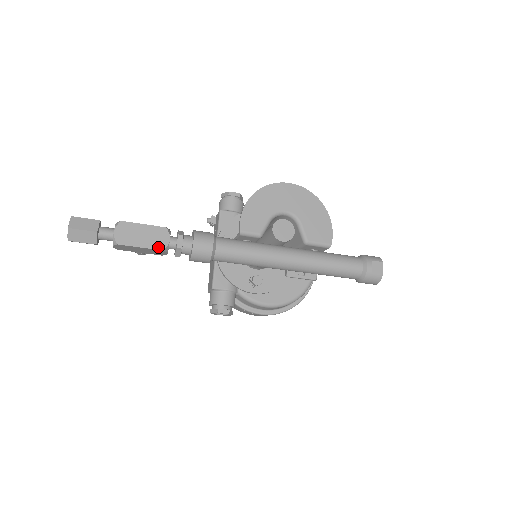
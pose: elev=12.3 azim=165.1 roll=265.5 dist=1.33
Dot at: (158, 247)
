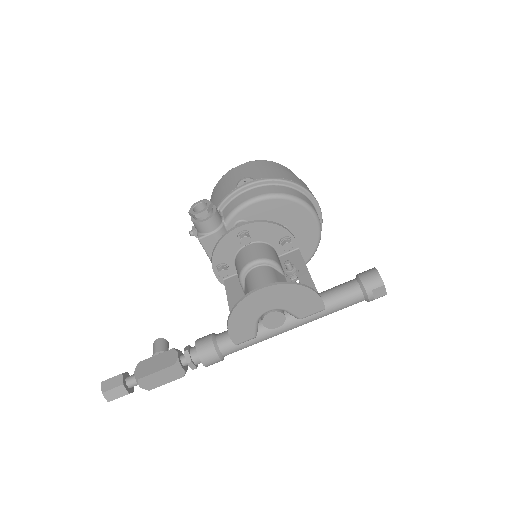
Dot at: (179, 377)
